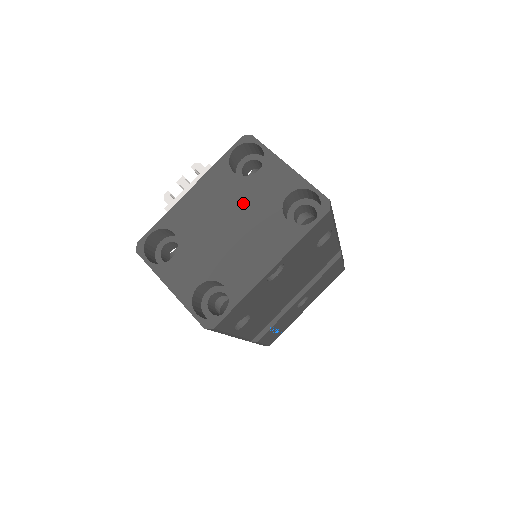
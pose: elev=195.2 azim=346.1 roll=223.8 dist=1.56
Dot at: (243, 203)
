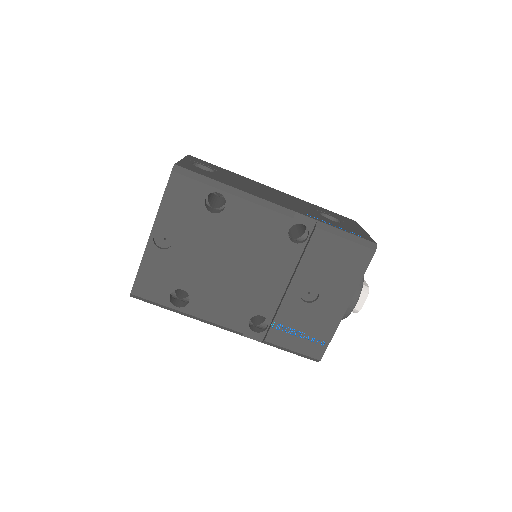
Dot at: occluded
